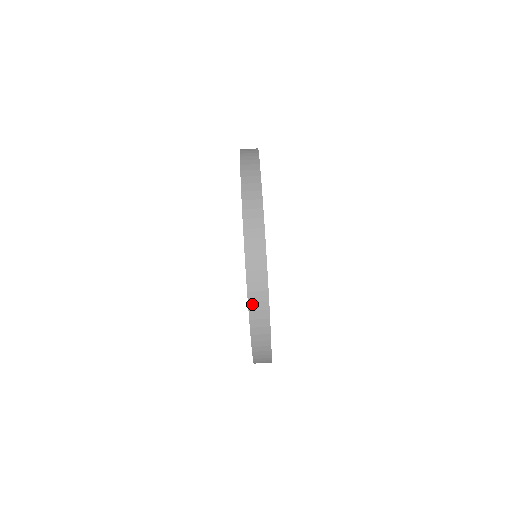
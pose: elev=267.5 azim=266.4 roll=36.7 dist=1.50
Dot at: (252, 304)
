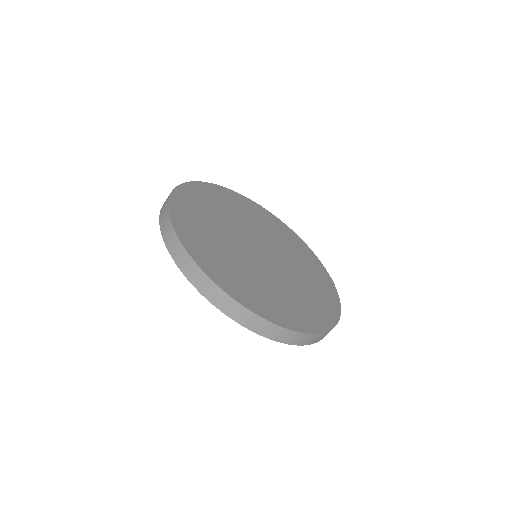
Dot at: (192, 280)
